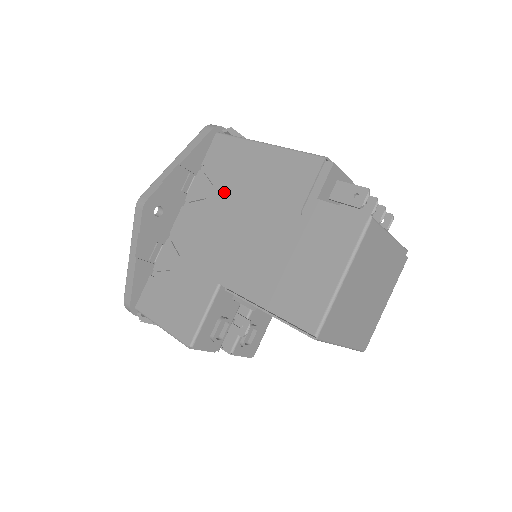
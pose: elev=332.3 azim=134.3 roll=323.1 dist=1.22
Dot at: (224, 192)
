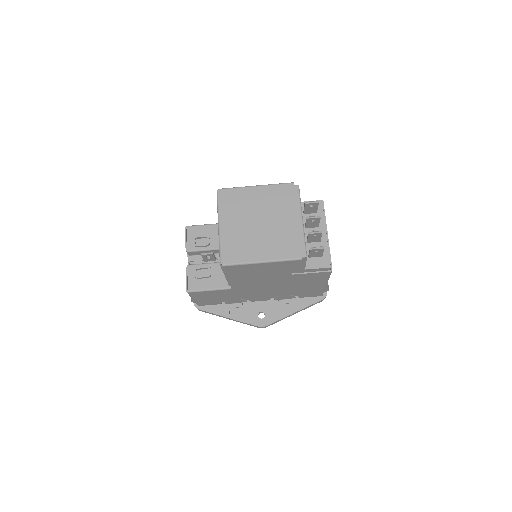
Dot at: occluded
